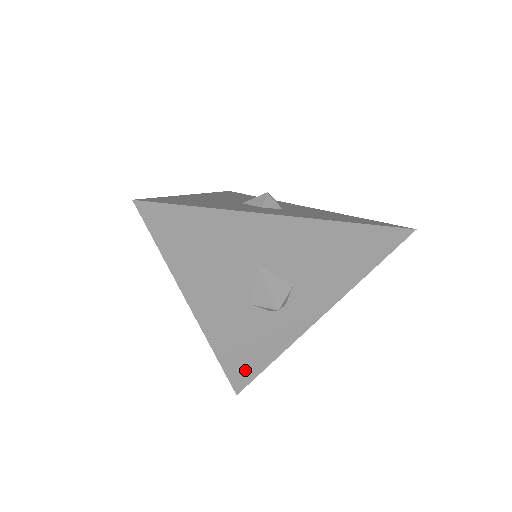
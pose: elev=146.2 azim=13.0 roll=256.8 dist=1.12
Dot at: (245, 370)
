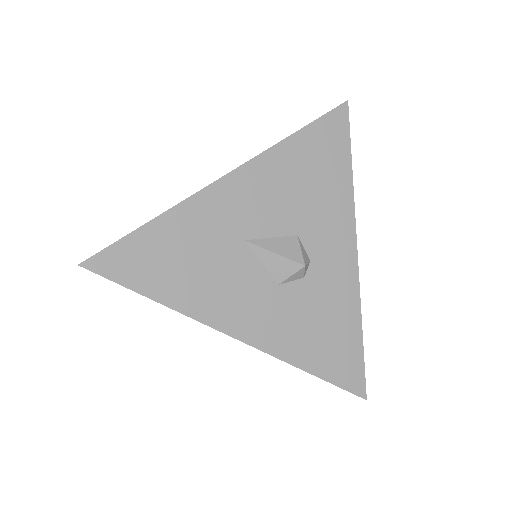
Dot at: (345, 363)
